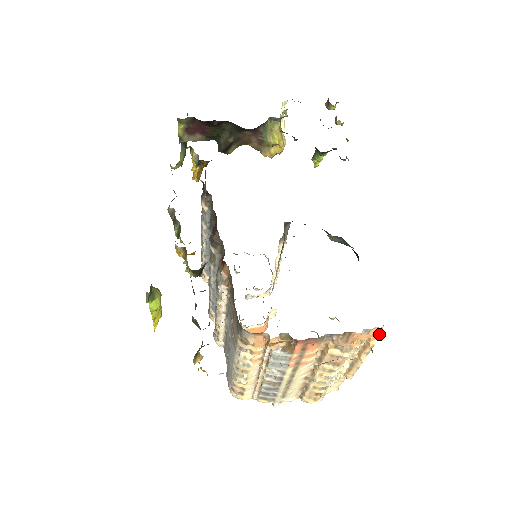
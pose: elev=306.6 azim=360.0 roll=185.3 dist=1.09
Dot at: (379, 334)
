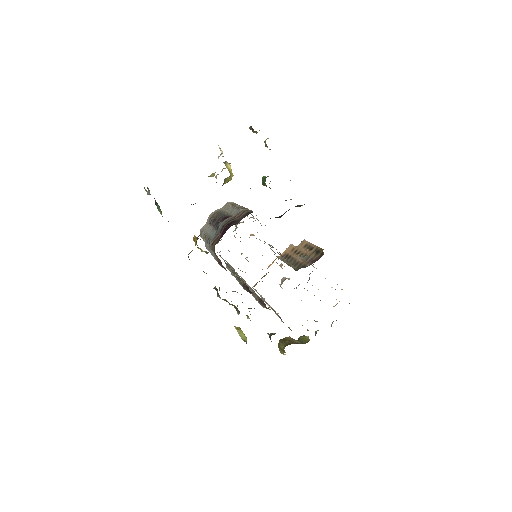
Dot at: occluded
